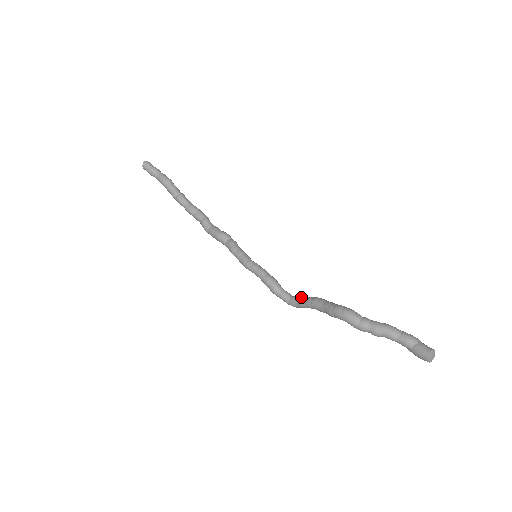
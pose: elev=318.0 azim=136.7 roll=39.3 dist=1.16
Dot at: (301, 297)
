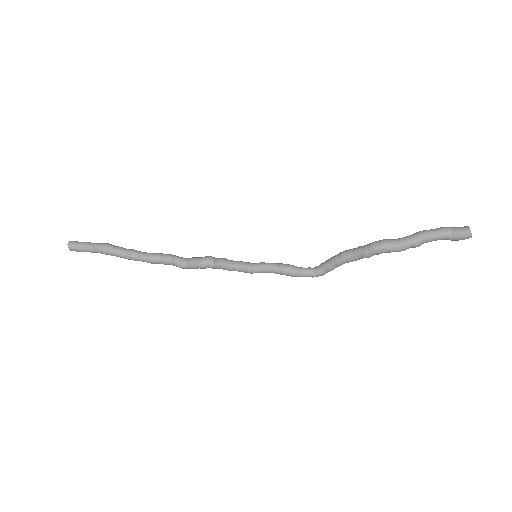
Dot at: (325, 262)
